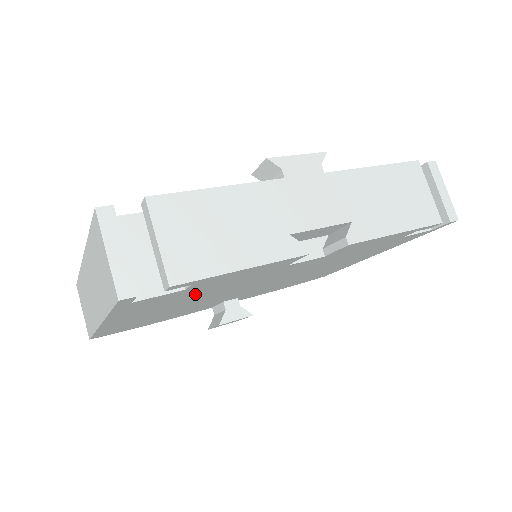
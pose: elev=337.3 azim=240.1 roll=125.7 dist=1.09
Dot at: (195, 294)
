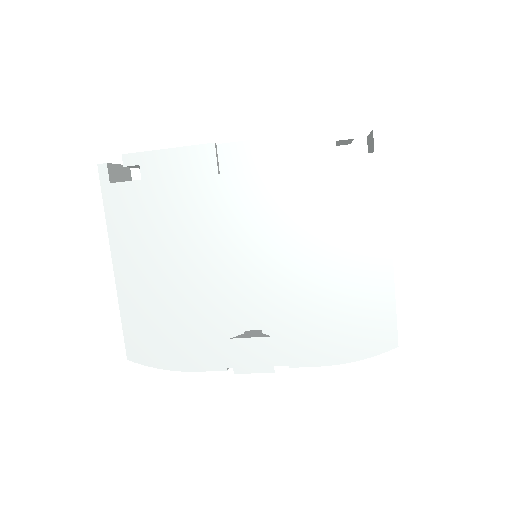
Dot at: (164, 216)
